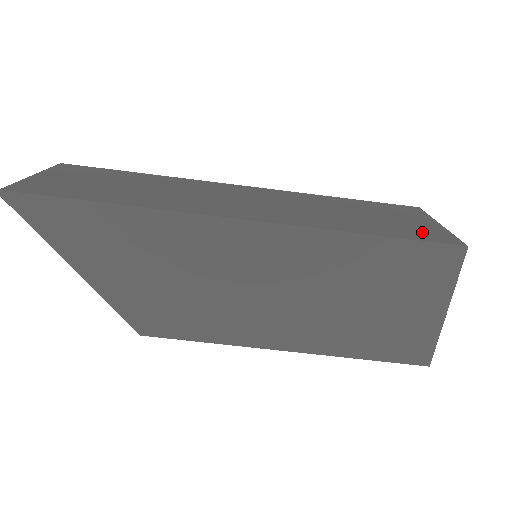
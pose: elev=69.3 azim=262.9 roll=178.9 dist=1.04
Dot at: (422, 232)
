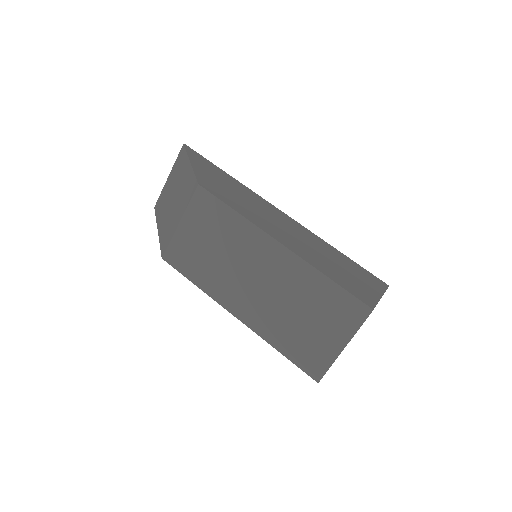
Dot at: occluded
